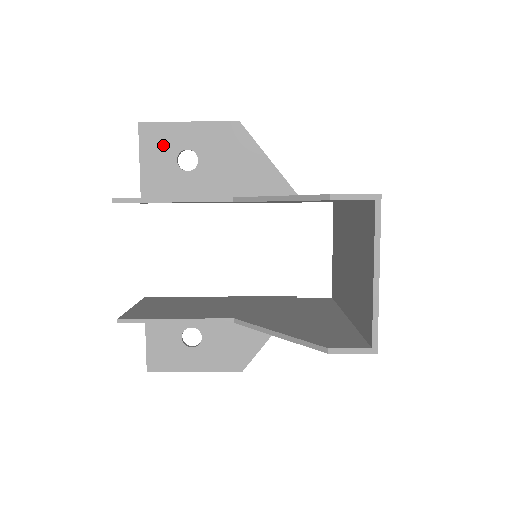
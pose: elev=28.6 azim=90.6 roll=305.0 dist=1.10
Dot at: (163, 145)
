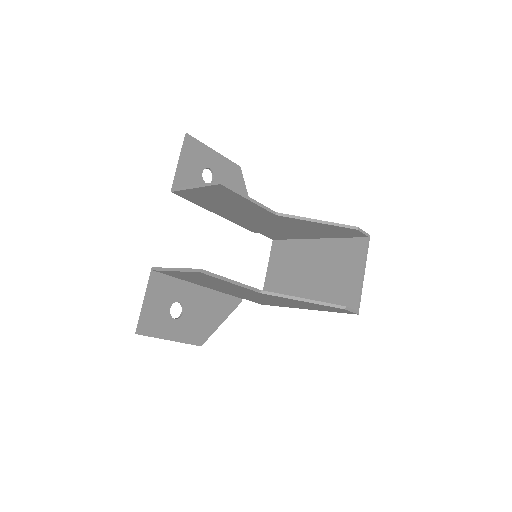
Dot at: (197, 158)
